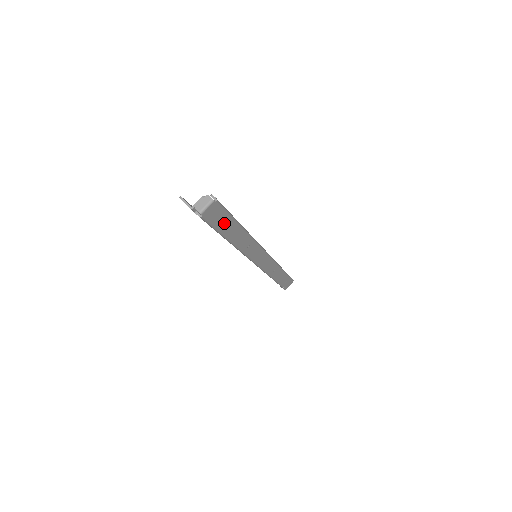
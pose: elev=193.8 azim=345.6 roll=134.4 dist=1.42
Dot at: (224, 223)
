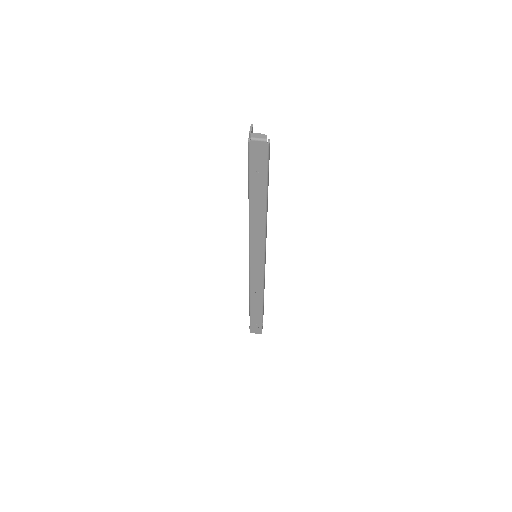
Dot at: (258, 175)
